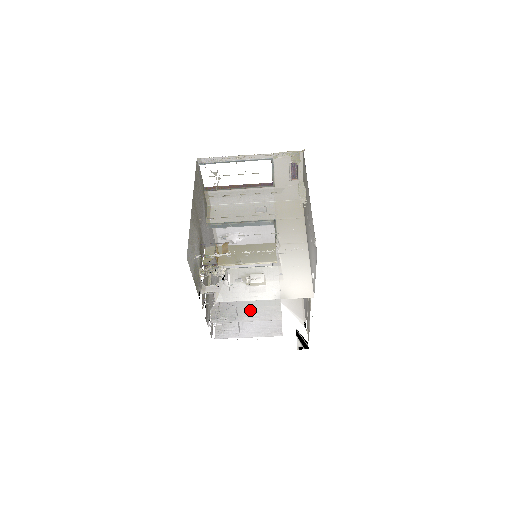
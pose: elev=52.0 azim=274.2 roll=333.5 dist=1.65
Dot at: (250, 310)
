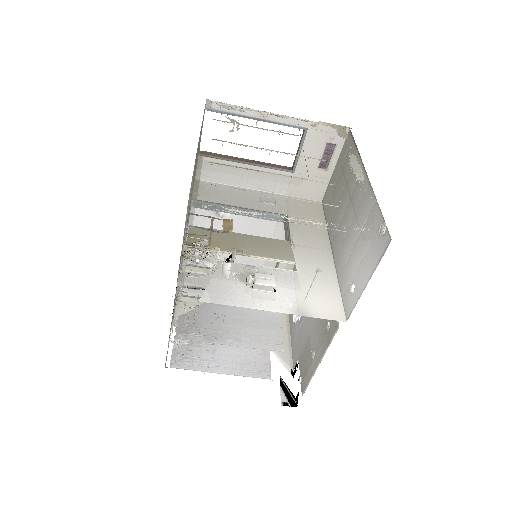
Dot at: (237, 330)
